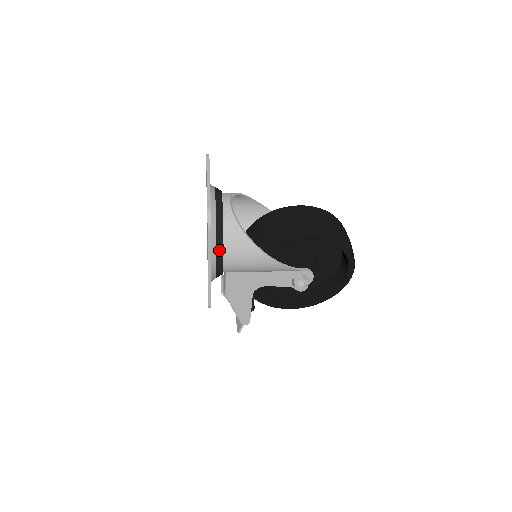
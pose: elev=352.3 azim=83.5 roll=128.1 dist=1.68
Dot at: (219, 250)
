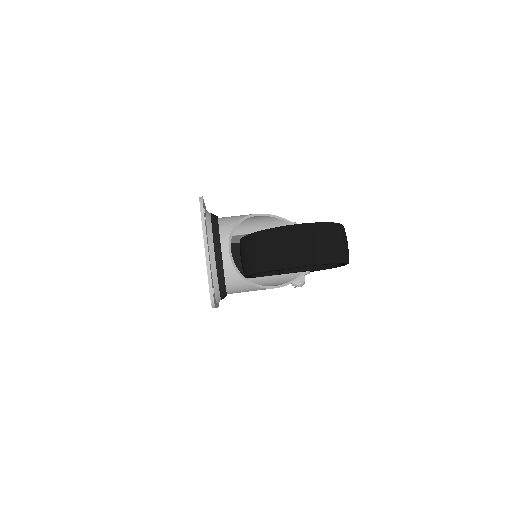
Dot at: (223, 295)
